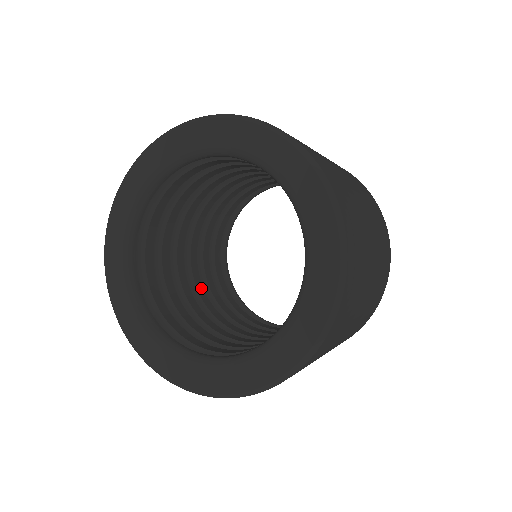
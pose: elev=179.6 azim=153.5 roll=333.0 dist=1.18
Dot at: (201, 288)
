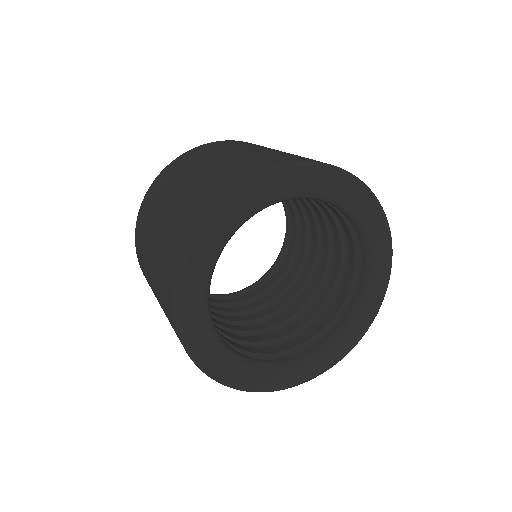
Dot at: occluded
